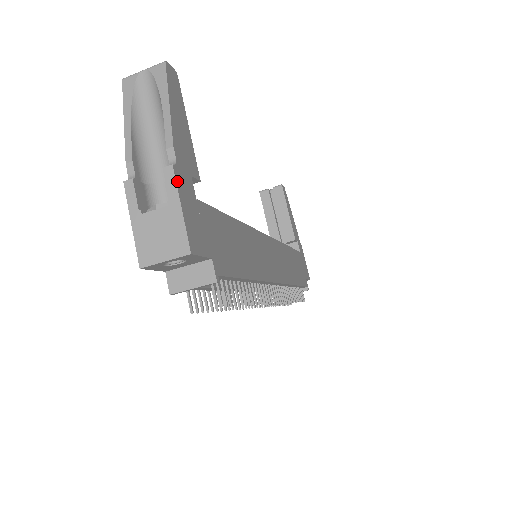
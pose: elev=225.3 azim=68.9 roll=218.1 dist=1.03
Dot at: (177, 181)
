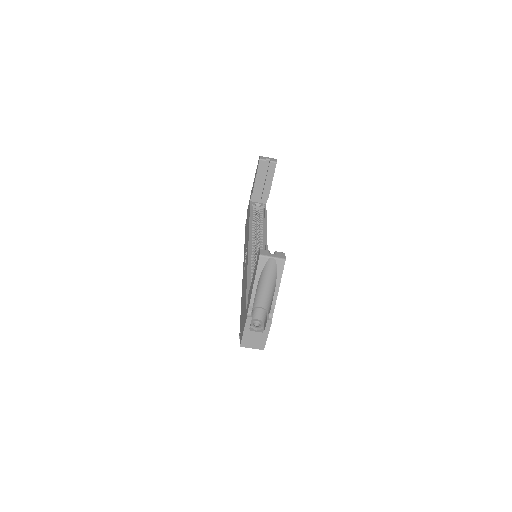
Dot at: occluded
